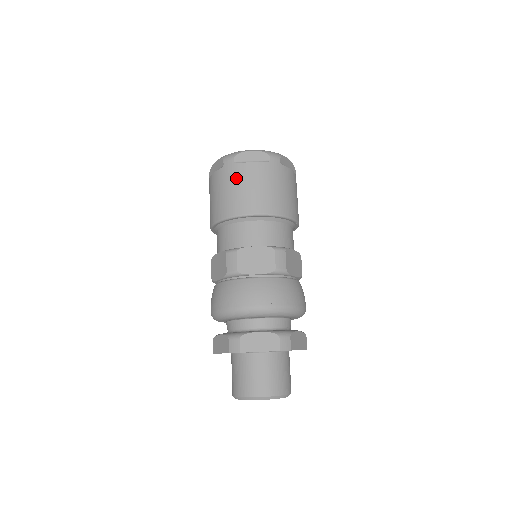
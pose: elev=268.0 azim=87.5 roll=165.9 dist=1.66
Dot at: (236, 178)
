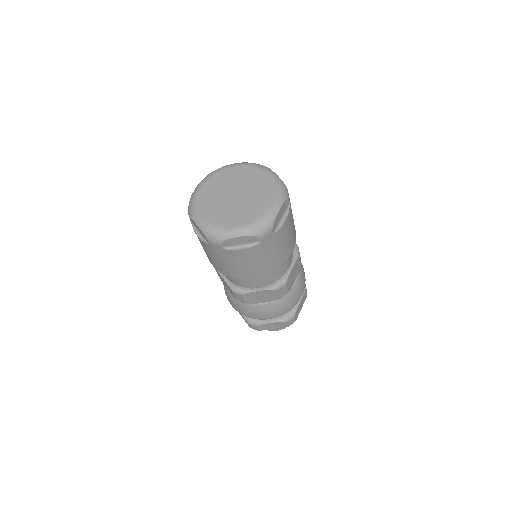
Dot at: (228, 259)
